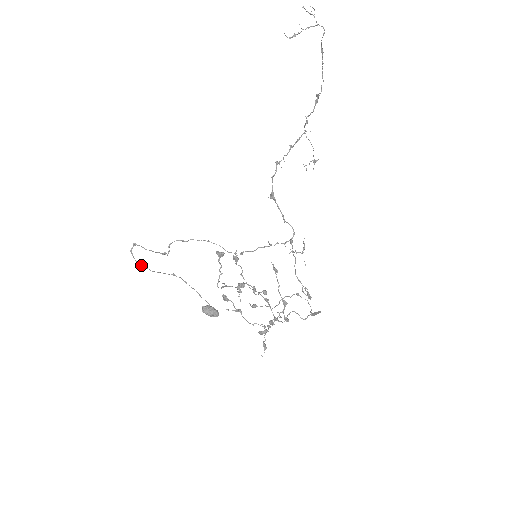
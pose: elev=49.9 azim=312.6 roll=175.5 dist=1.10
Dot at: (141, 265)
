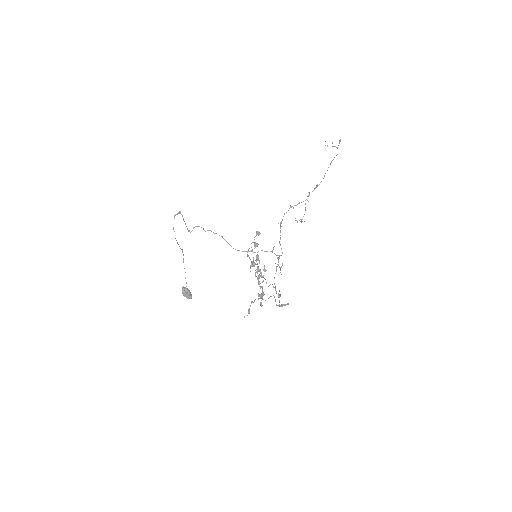
Dot at: occluded
